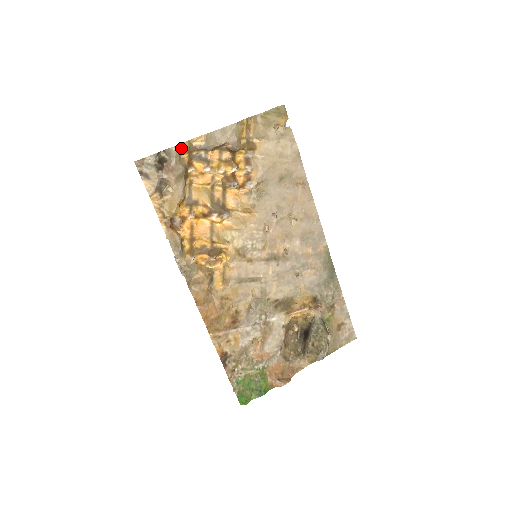
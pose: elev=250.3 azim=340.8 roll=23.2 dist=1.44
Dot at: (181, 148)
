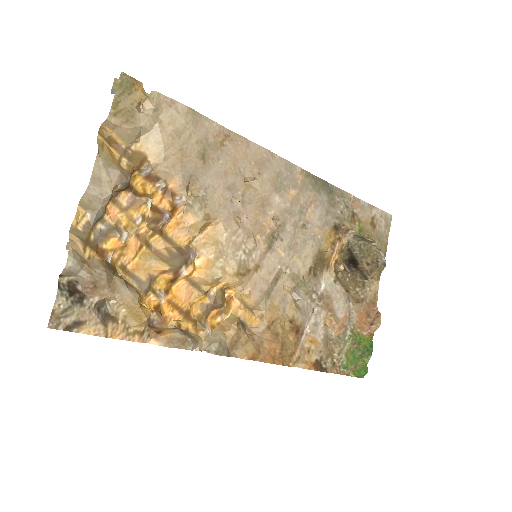
Dot at: (74, 251)
